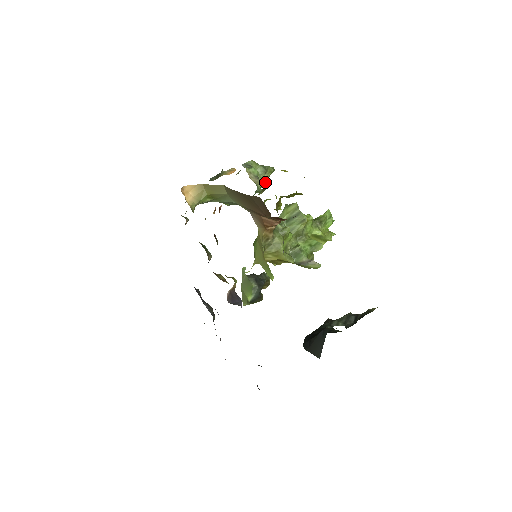
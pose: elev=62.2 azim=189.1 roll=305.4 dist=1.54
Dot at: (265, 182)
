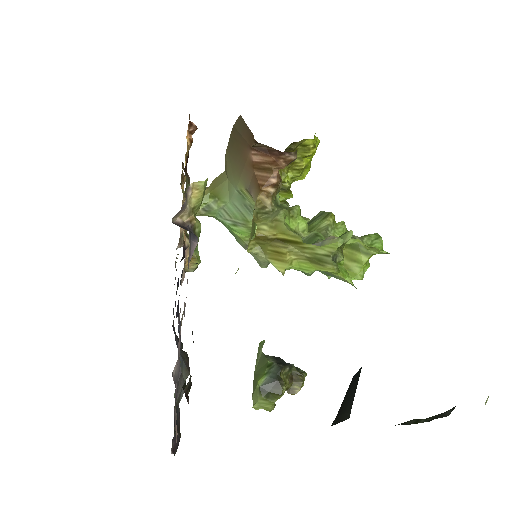
Dot at: occluded
